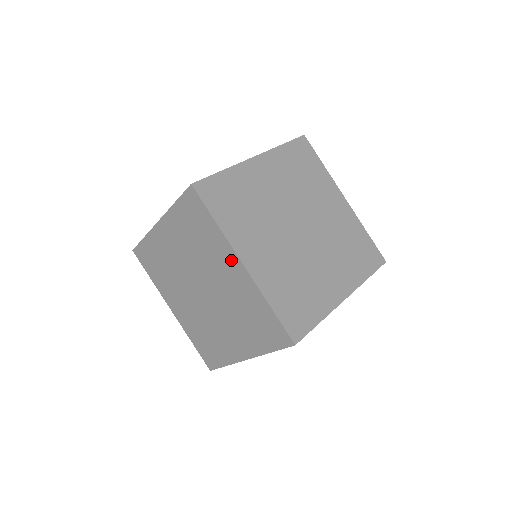
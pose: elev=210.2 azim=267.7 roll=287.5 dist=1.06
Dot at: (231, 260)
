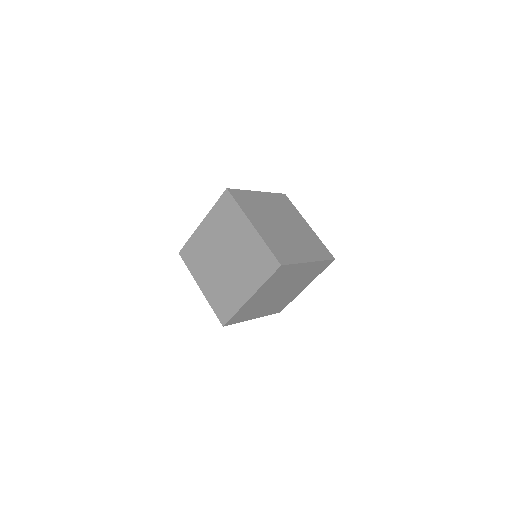
Dot at: (246, 226)
